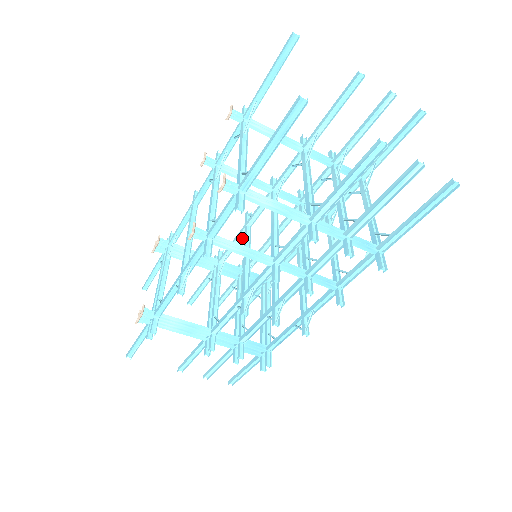
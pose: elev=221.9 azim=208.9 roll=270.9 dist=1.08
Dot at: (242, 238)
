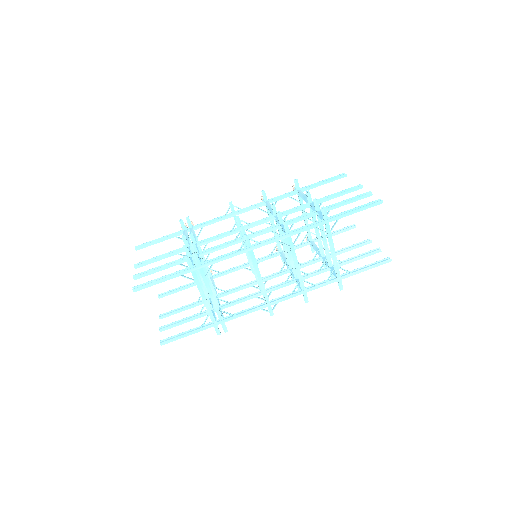
Dot at: (248, 285)
